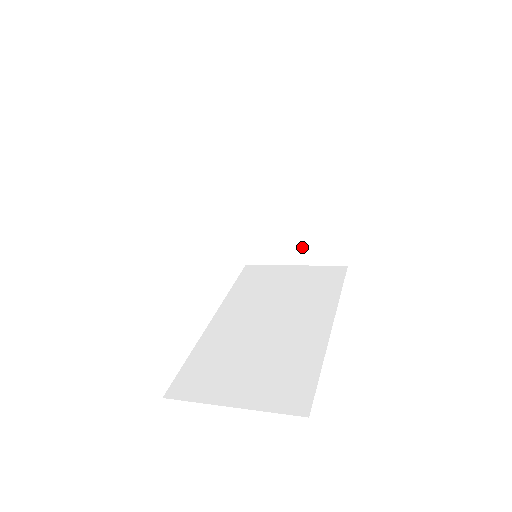
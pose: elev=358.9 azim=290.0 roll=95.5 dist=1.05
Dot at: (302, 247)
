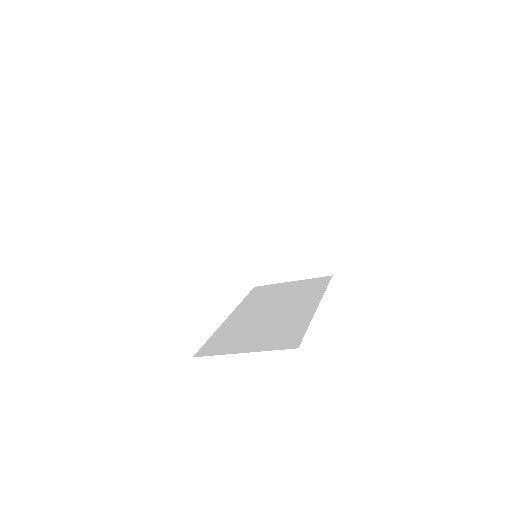
Dot at: (296, 265)
